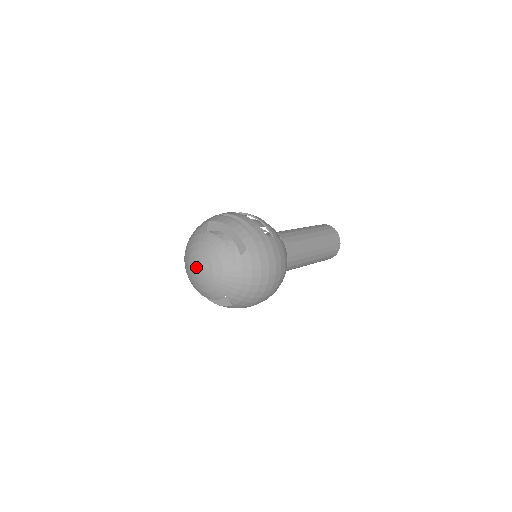
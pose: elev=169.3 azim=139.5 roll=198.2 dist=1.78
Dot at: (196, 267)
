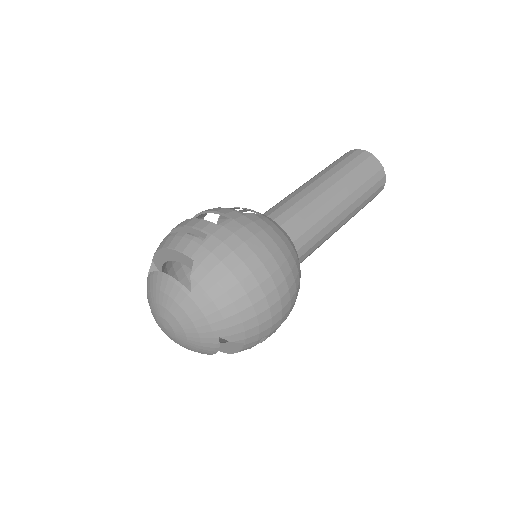
Dot at: (163, 327)
